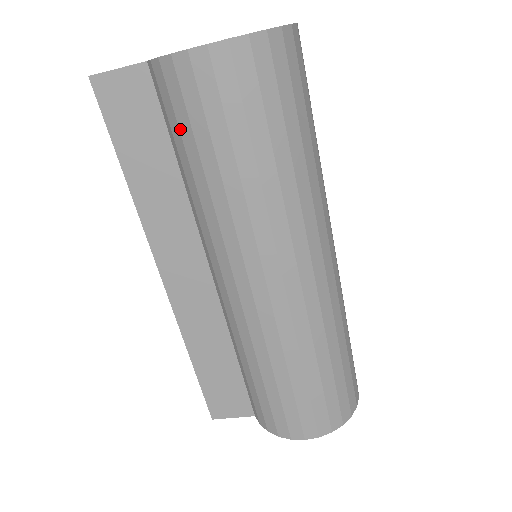
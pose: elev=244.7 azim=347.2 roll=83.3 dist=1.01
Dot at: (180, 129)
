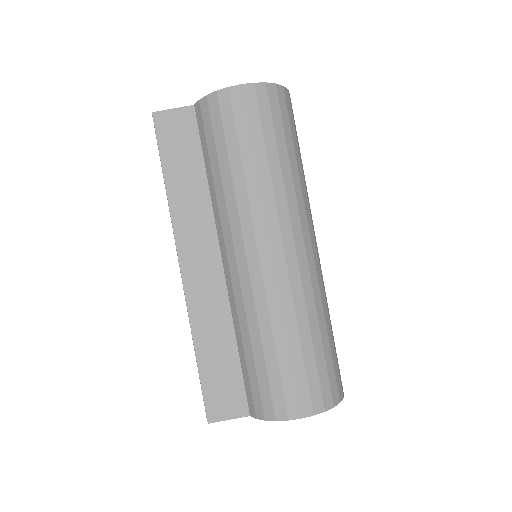
Dot at: (215, 140)
